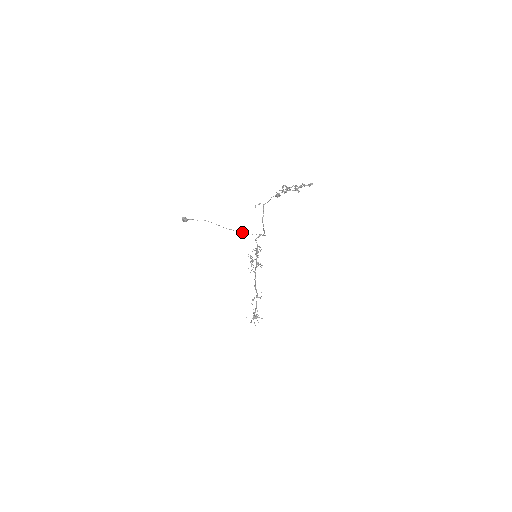
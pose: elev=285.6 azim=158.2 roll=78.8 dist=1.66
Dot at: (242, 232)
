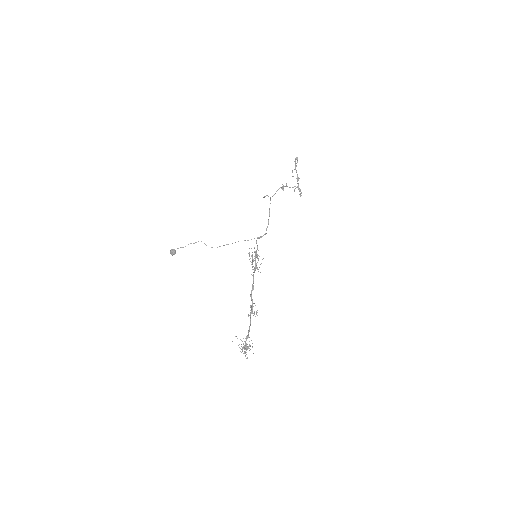
Dot at: occluded
